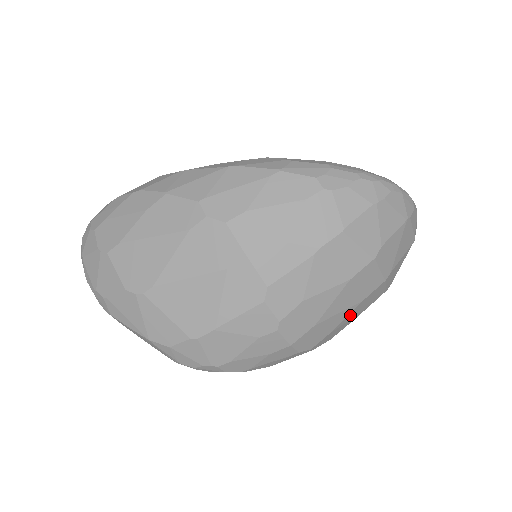
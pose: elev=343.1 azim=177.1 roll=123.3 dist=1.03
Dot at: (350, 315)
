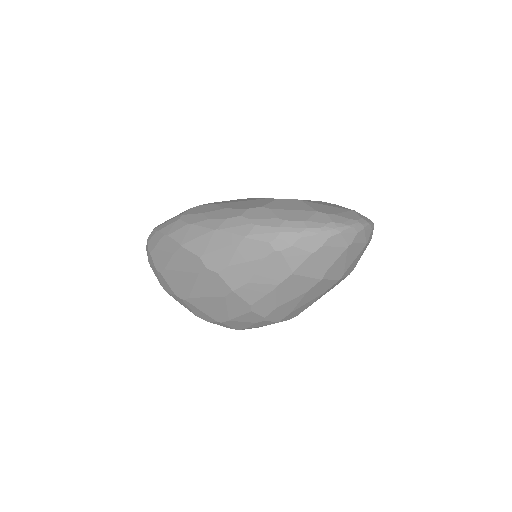
Dot at: (320, 297)
